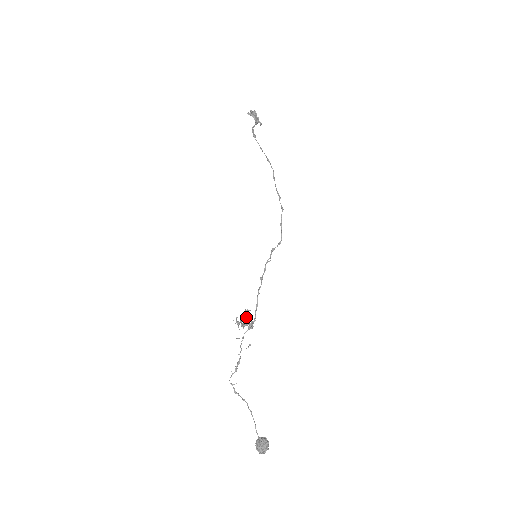
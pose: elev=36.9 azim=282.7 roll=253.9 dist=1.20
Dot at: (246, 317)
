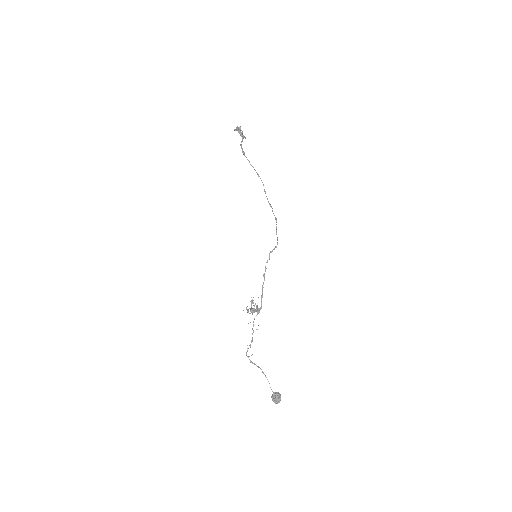
Dot at: (254, 306)
